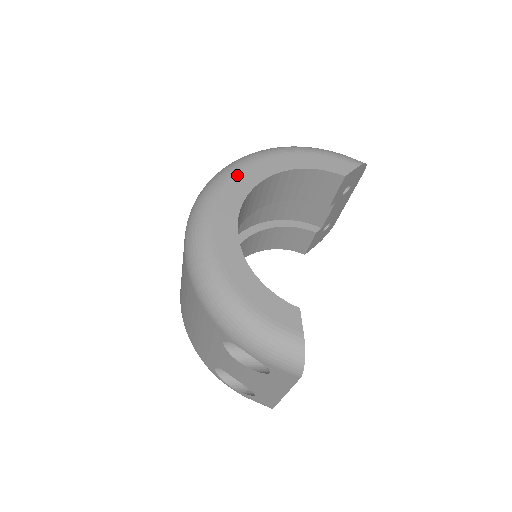
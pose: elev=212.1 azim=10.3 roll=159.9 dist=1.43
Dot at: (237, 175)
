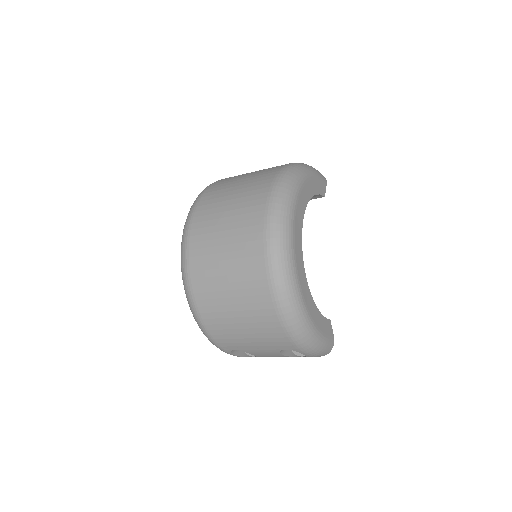
Dot at: (295, 217)
